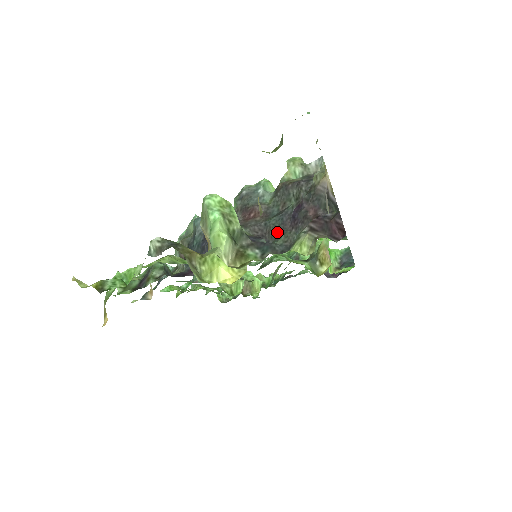
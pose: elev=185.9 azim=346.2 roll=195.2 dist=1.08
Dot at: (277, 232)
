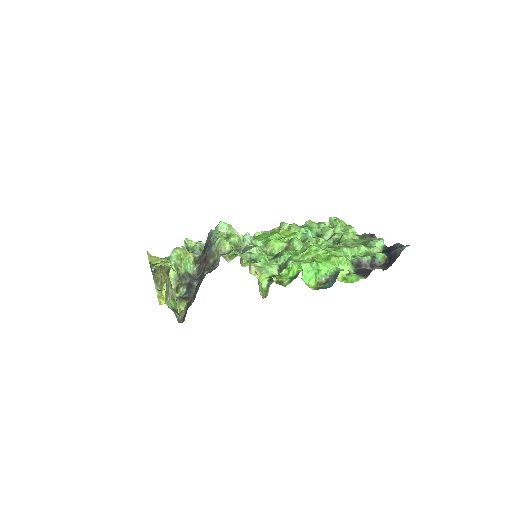
Dot at: occluded
